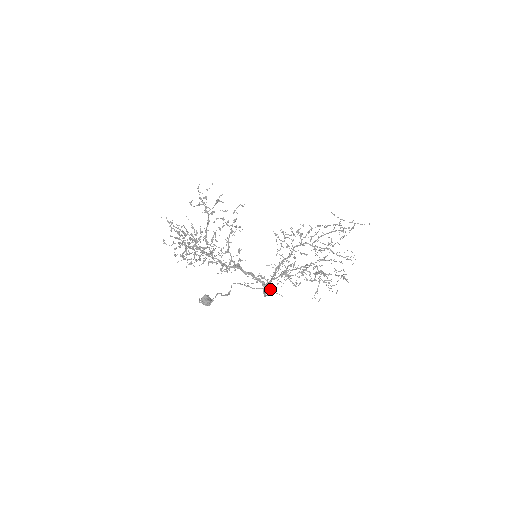
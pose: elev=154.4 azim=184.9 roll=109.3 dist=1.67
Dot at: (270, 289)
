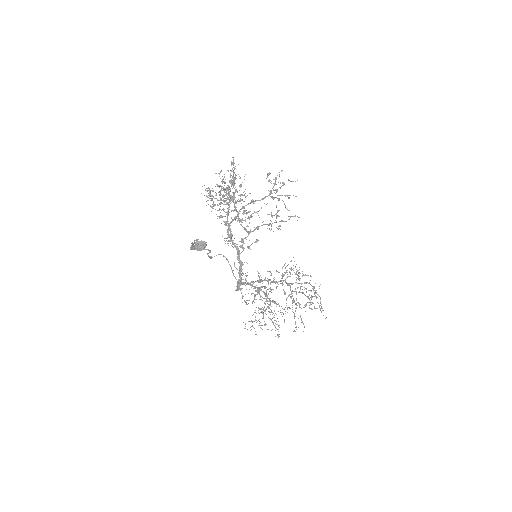
Dot at: (242, 288)
